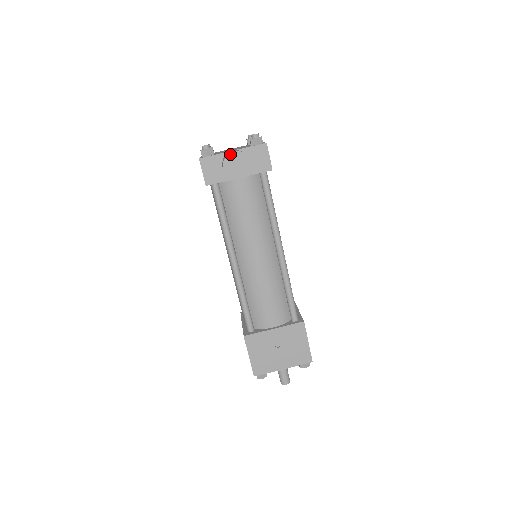
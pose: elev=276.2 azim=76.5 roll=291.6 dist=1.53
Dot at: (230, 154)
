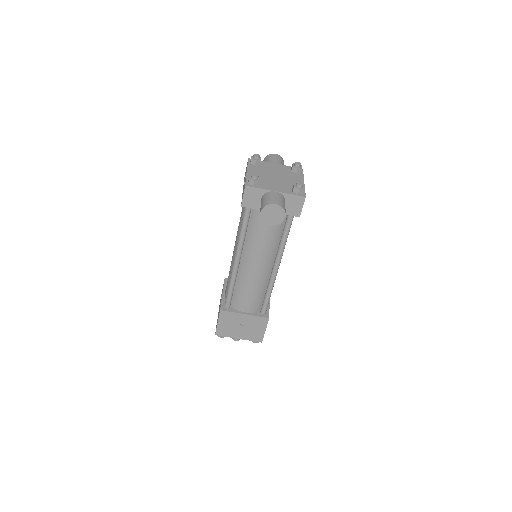
Dot at: (272, 205)
